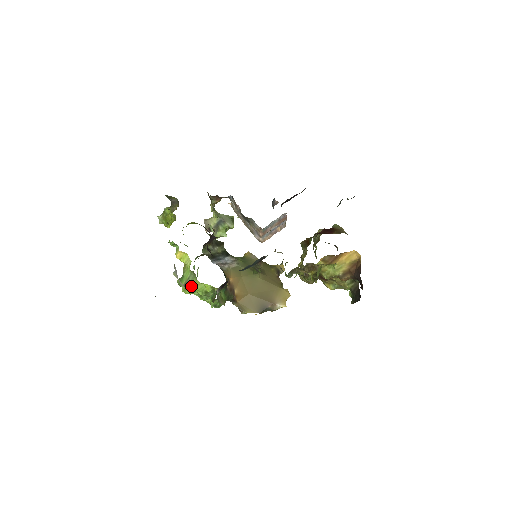
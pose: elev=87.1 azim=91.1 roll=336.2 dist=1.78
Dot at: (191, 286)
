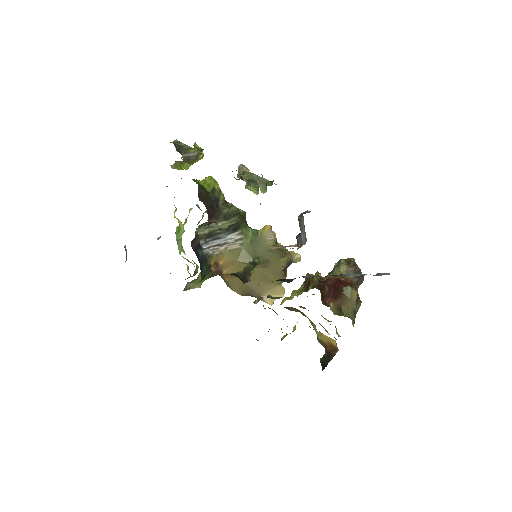
Dot at: (179, 249)
